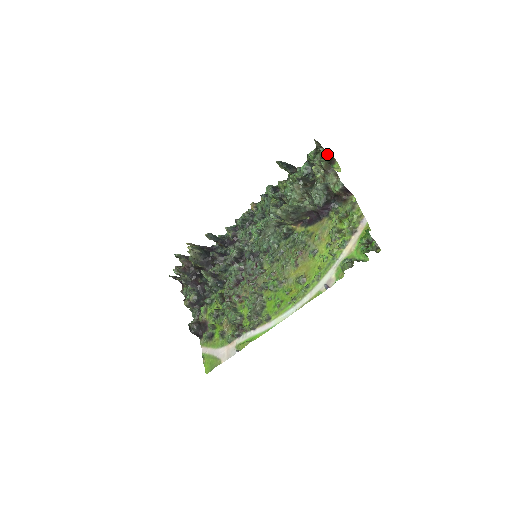
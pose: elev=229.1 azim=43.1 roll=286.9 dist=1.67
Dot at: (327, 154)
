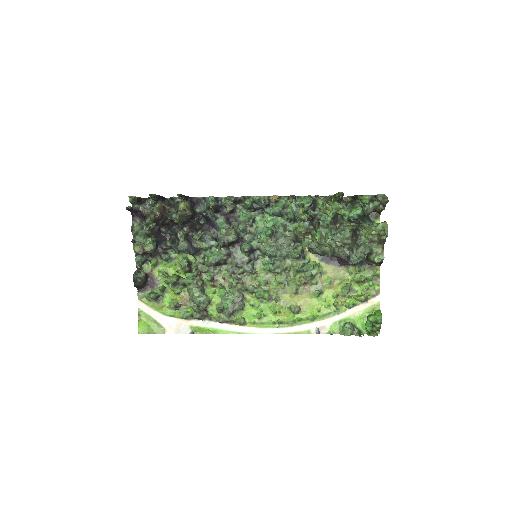
Dot at: (380, 209)
